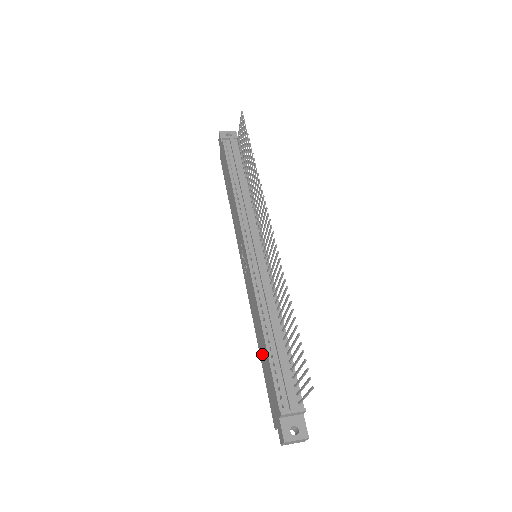
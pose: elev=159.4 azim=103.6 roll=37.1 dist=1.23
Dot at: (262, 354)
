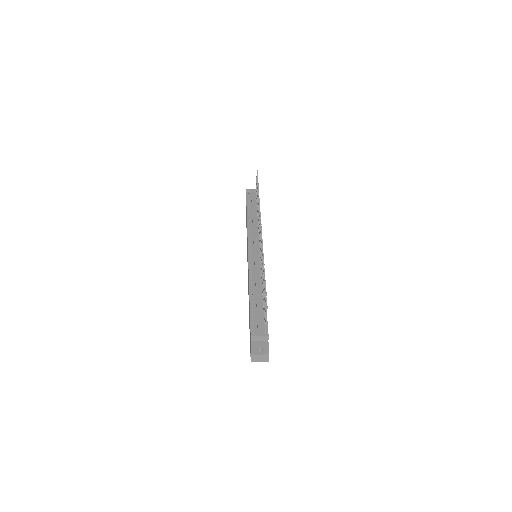
Dot at: occluded
